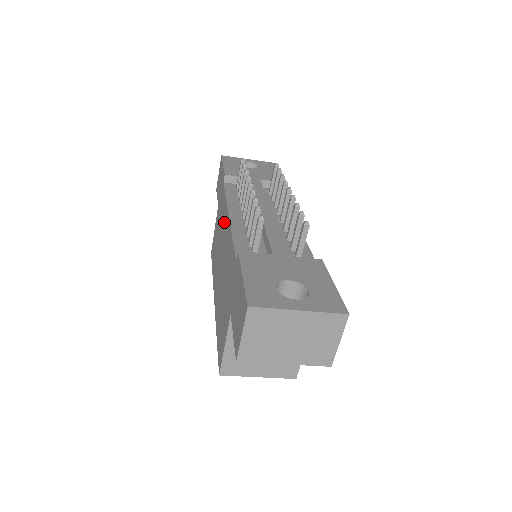
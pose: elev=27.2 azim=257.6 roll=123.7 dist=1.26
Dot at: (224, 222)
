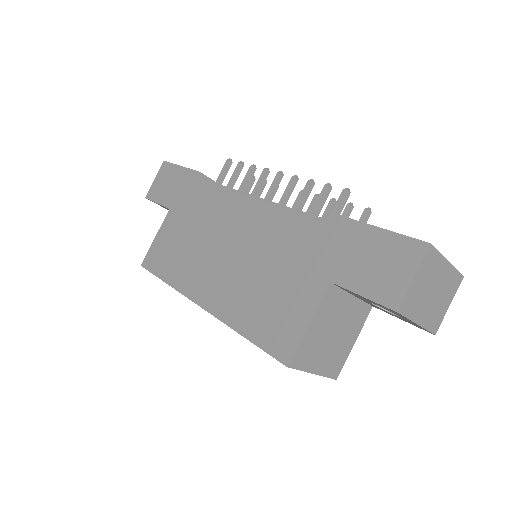
Dot at: (227, 212)
